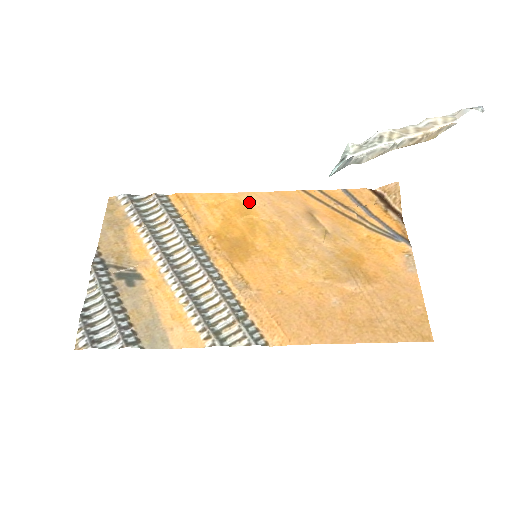
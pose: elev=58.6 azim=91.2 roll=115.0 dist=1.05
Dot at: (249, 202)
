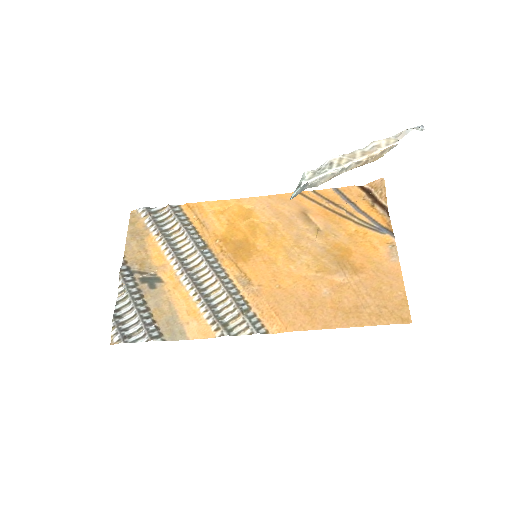
Dot at: (250, 206)
